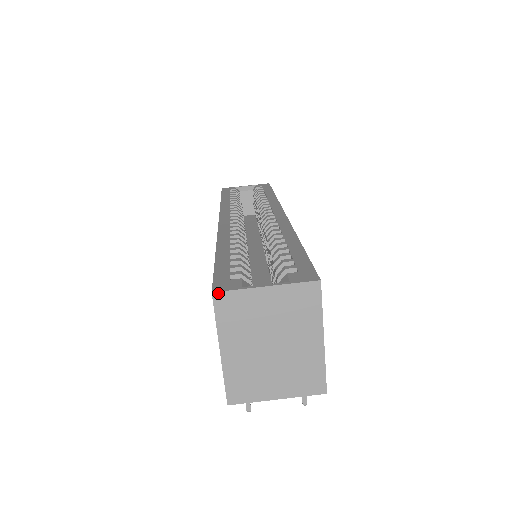
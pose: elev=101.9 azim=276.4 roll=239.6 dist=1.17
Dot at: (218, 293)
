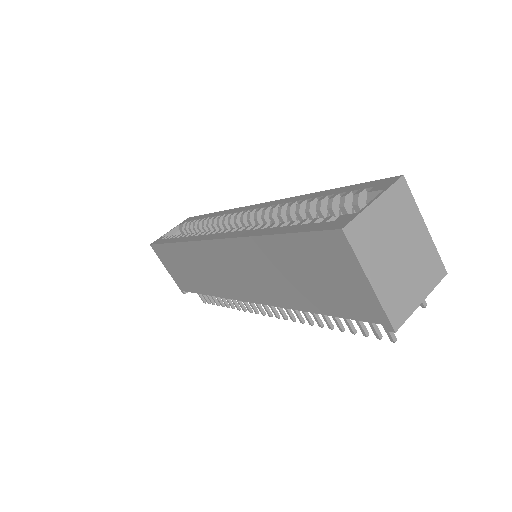
Dot at: (346, 227)
